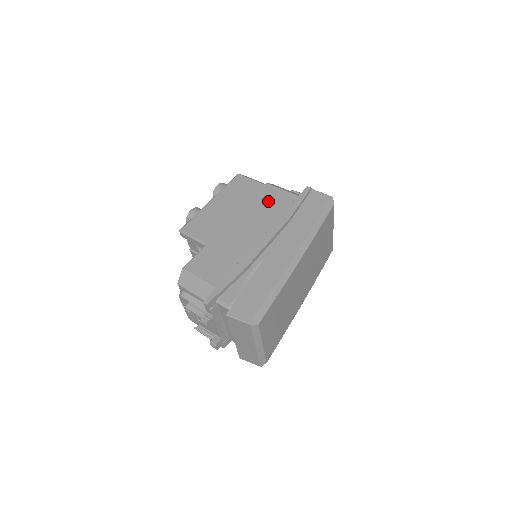
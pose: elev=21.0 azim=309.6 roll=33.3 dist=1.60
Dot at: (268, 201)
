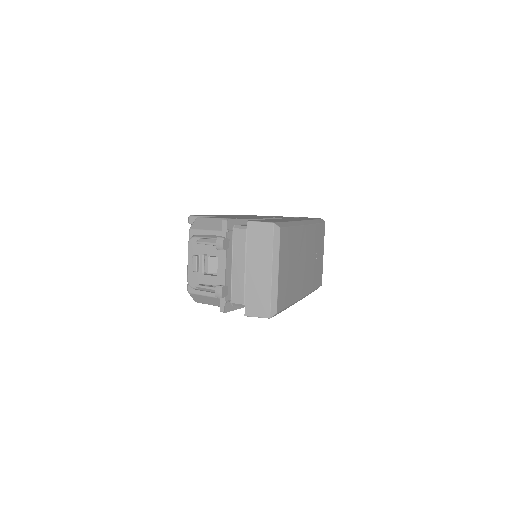
Dot at: (268, 216)
